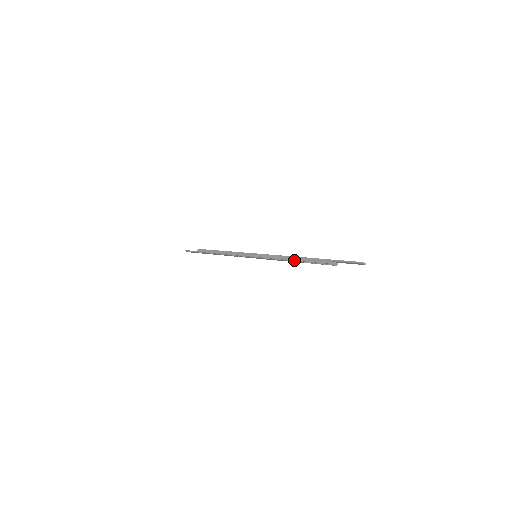
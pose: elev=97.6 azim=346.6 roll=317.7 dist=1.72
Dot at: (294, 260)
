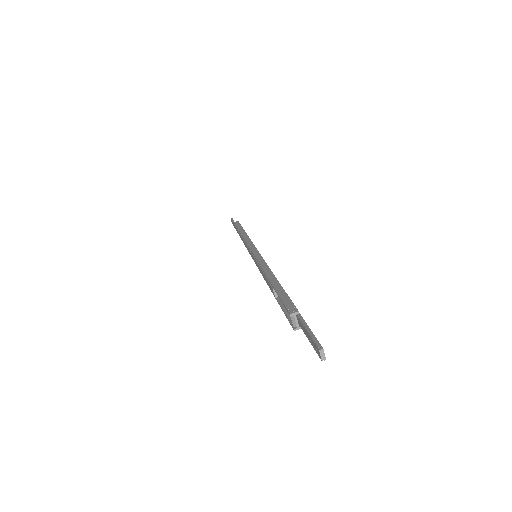
Dot at: (269, 279)
